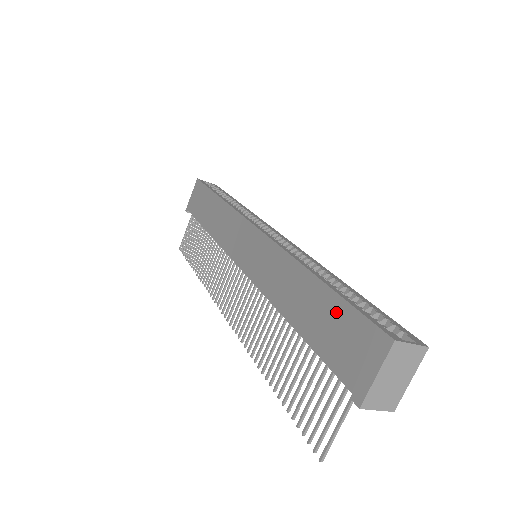
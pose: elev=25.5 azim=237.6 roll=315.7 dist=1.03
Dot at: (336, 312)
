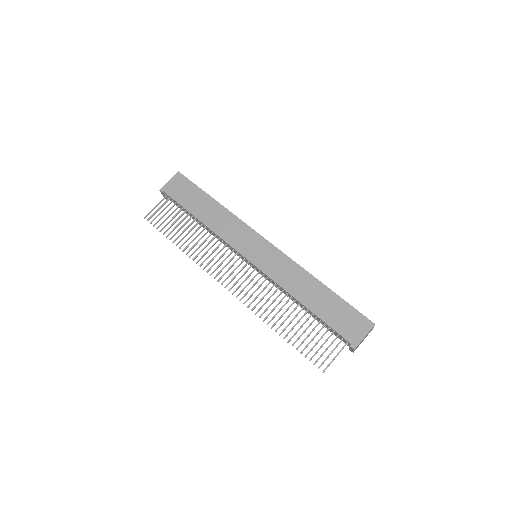
Dot at: (340, 306)
